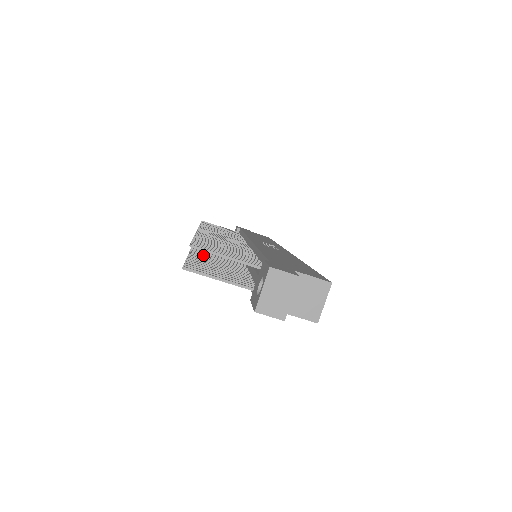
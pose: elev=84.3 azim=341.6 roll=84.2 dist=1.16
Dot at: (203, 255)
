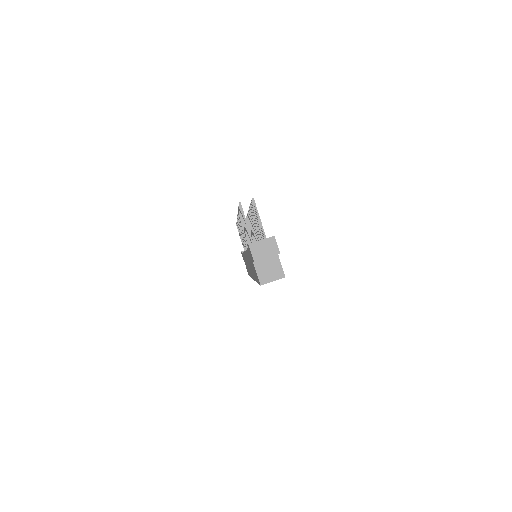
Dot at: occluded
